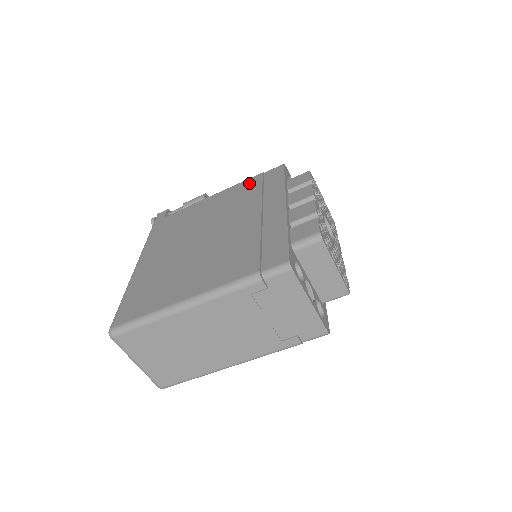
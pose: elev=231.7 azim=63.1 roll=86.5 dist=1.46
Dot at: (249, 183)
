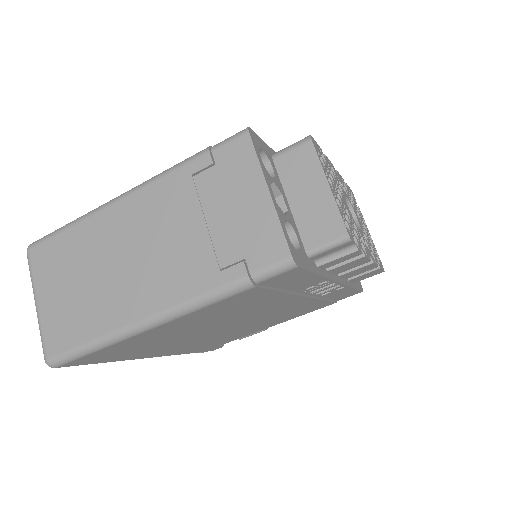
Dot at: occluded
